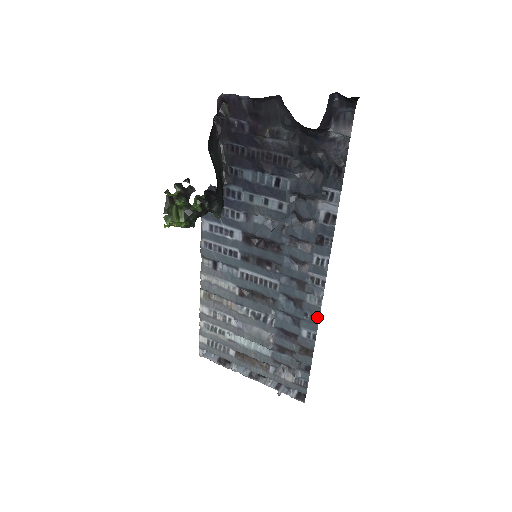
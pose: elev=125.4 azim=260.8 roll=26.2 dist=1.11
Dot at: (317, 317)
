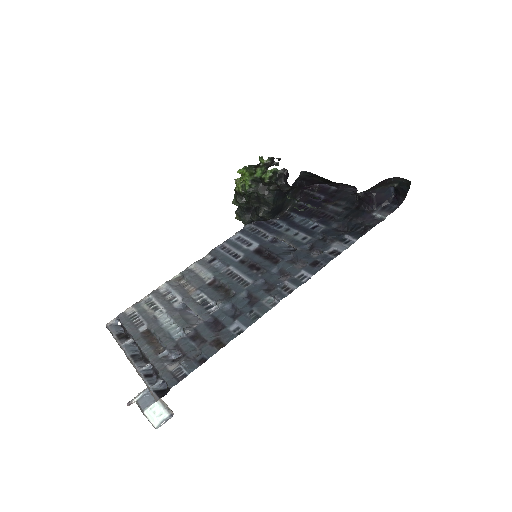
Dot at: (259, 316)
